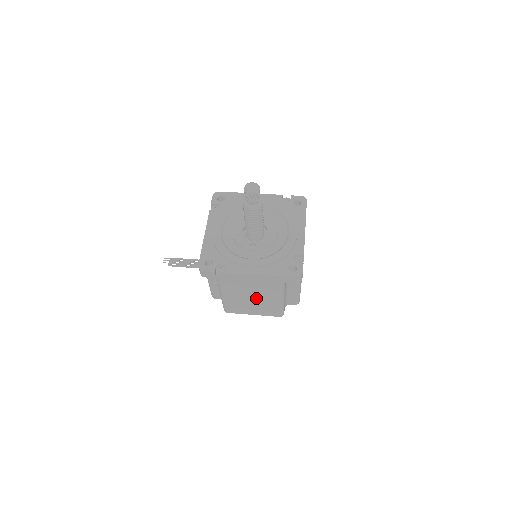
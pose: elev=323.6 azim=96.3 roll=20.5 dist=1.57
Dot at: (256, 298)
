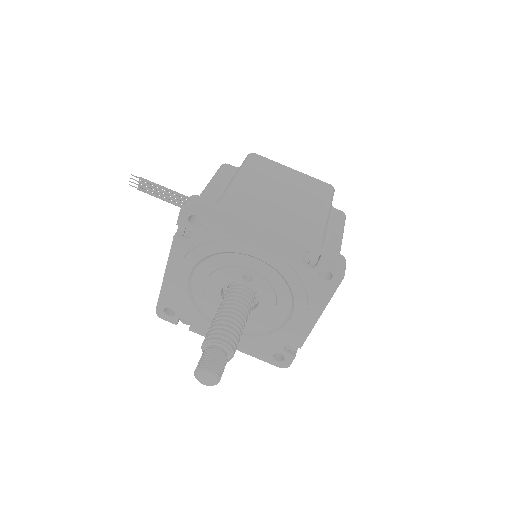
Dot at: occluded
